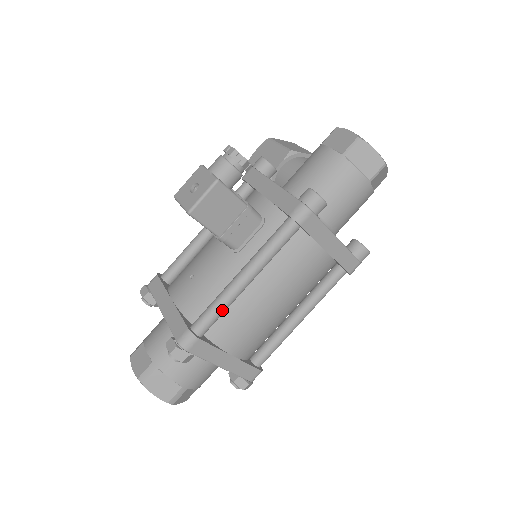
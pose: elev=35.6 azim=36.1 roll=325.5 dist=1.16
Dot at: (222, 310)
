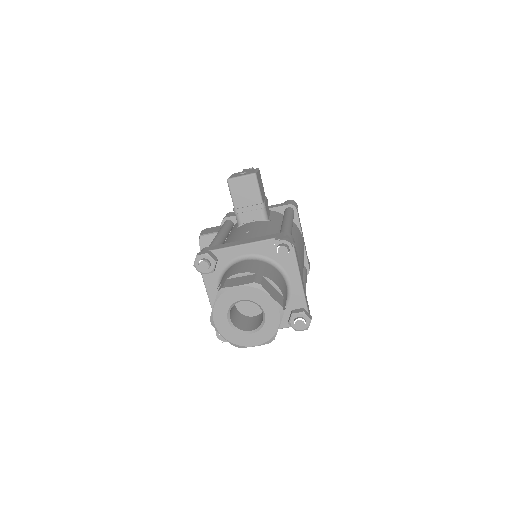
Dot at: (291, 232)
